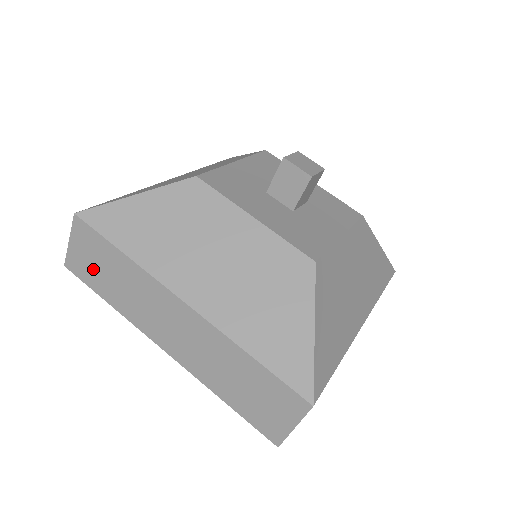
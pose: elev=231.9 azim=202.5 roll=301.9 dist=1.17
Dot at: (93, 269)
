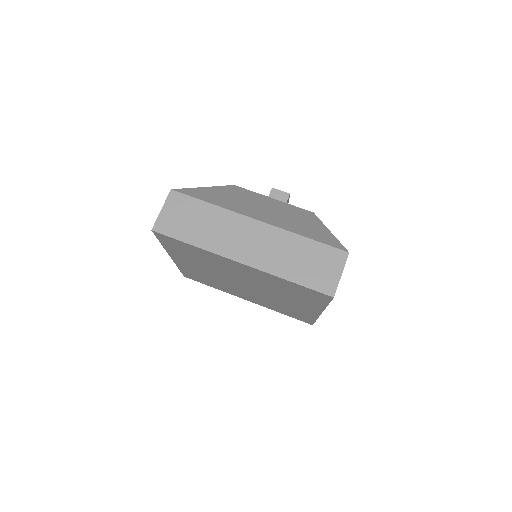
Dot at: (181, 223)
